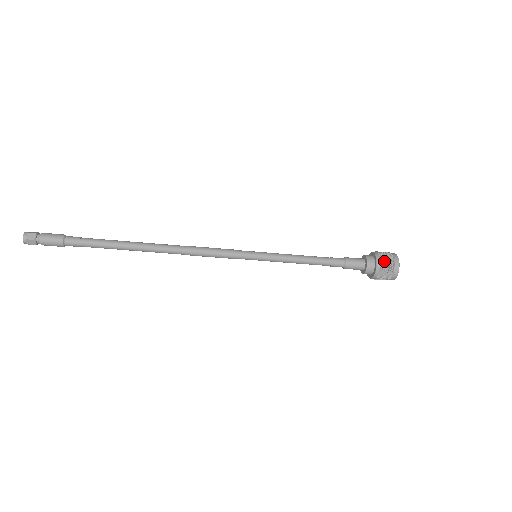
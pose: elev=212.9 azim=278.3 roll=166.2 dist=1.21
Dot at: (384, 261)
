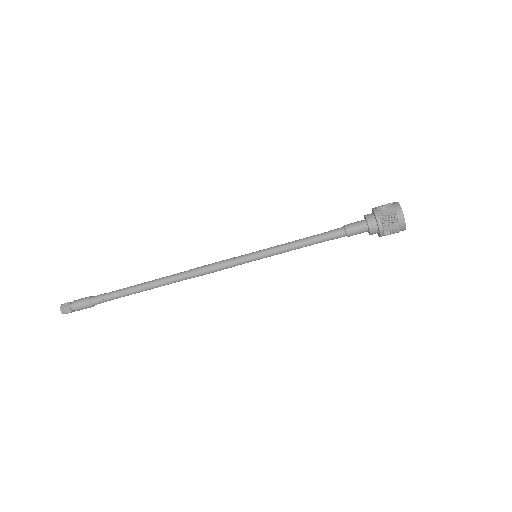
Dot at: (379, 206)
